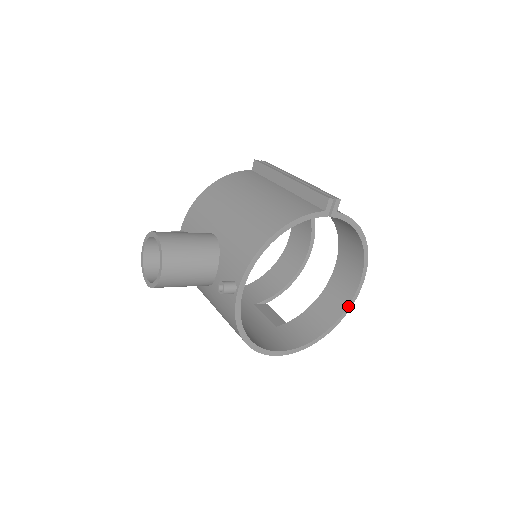
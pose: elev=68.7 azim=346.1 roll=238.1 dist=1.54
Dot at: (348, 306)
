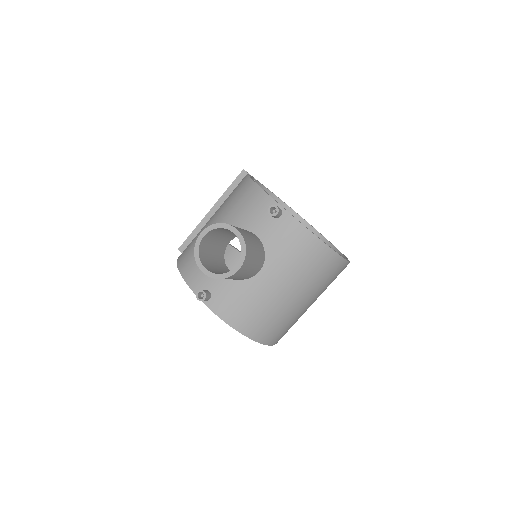
Dot at: (325, 238)
